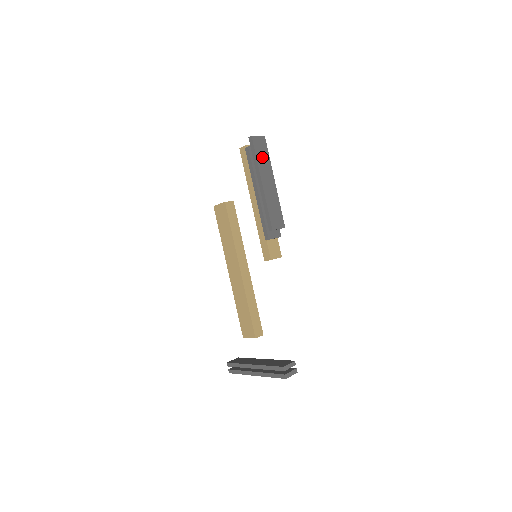
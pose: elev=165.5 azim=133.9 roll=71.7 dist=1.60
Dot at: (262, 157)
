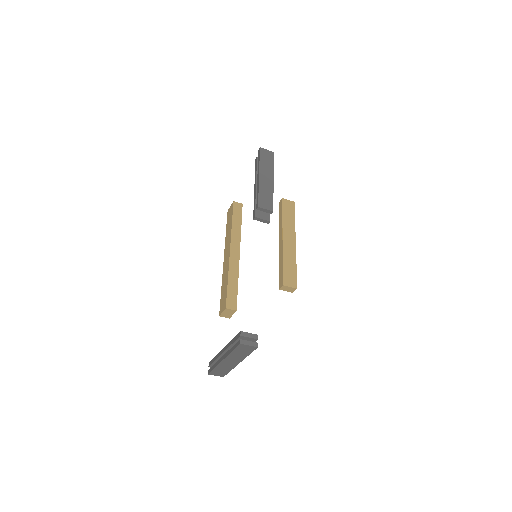
Dot at: (266, 162)
